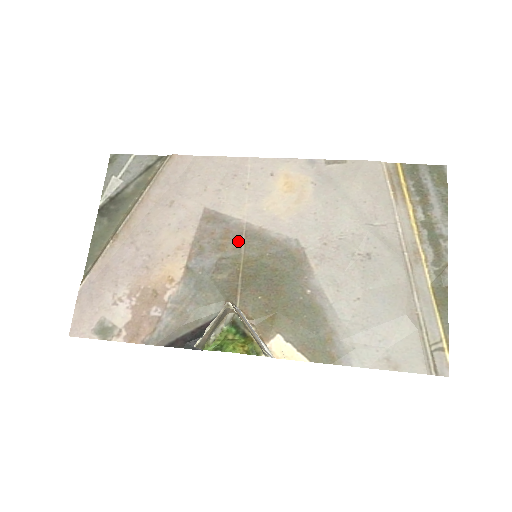
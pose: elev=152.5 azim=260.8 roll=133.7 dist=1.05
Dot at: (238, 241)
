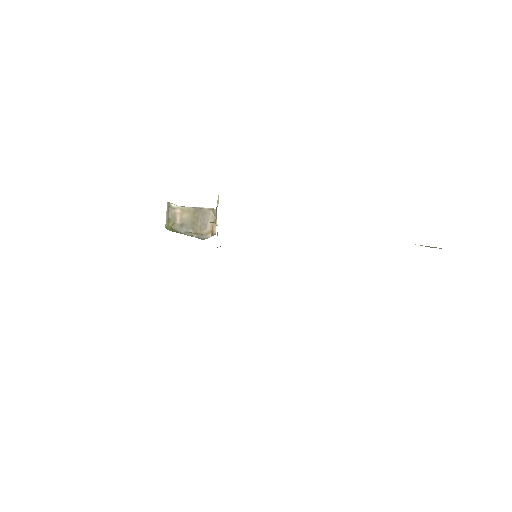
Dot at: occluded
